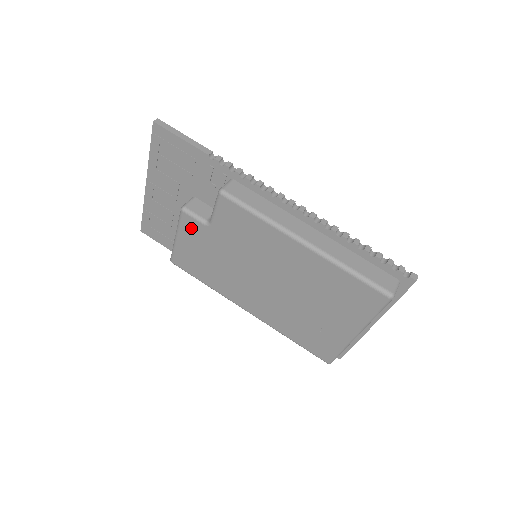
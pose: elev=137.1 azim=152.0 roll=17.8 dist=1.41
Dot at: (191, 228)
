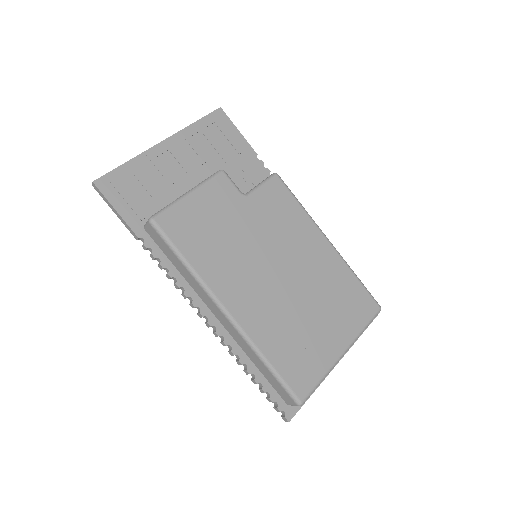
Dot at: (221, 190)
